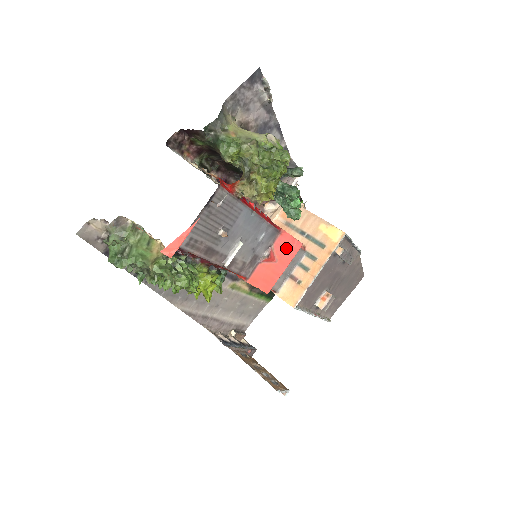
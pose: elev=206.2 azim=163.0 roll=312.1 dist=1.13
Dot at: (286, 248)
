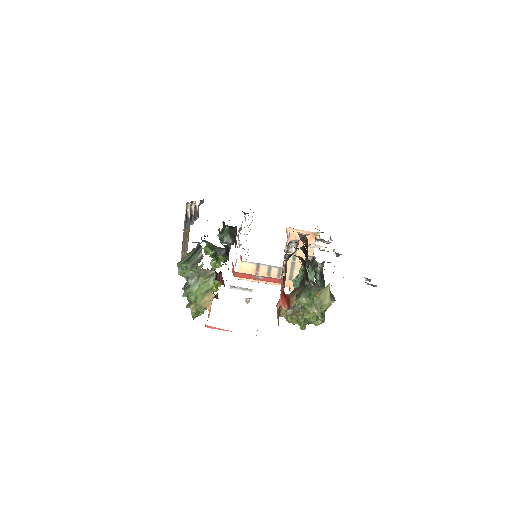
Dot at: (272, 280)
